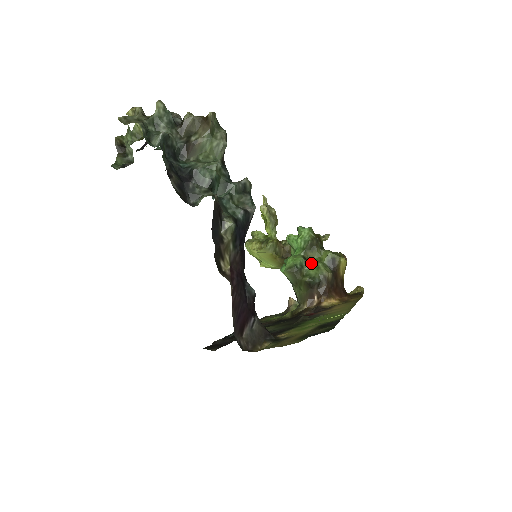
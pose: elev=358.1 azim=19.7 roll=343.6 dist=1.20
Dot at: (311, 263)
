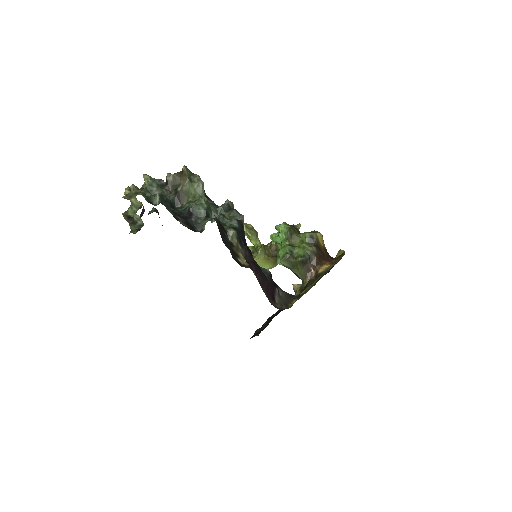
Dot at: (297, 247)
